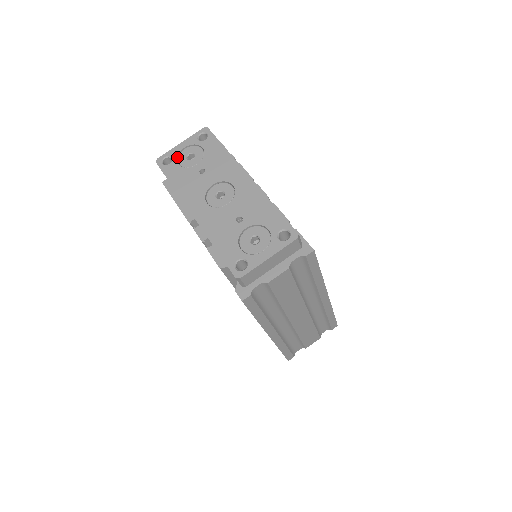
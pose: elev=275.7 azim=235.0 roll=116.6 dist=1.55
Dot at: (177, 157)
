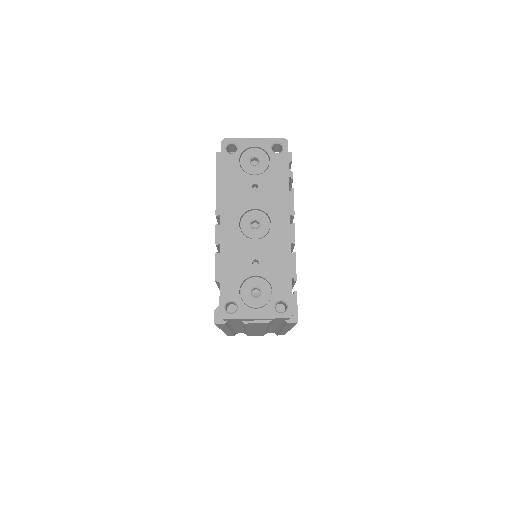
Dot at: (242, 151)
